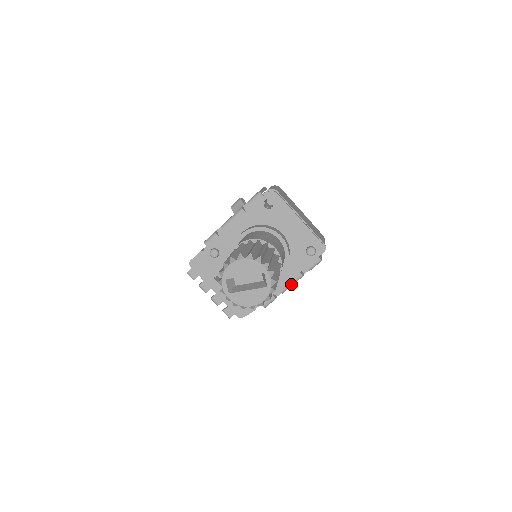
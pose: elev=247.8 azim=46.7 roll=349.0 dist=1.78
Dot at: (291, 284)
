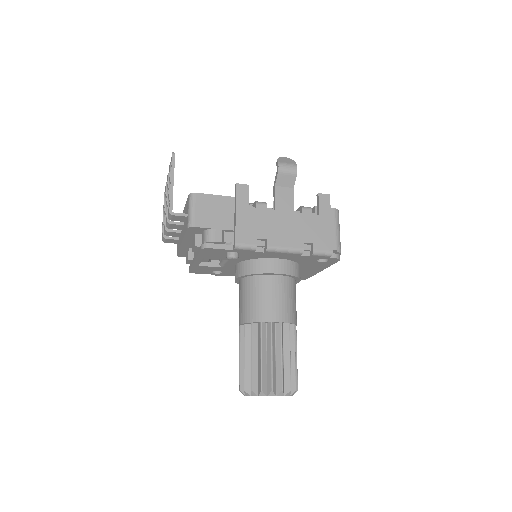
Dot at: occluded
